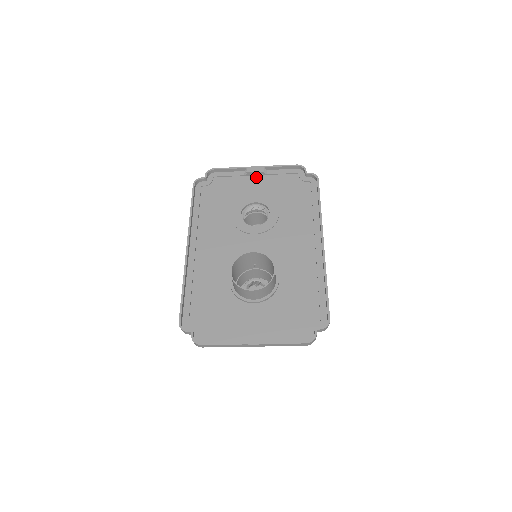
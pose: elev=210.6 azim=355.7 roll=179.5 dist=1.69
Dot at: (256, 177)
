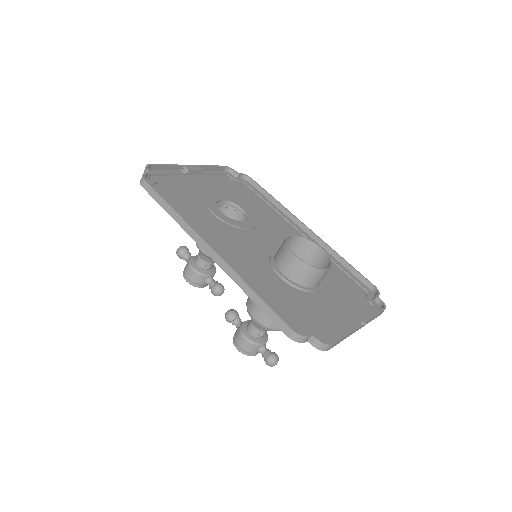
Dot at: (196, 177)
